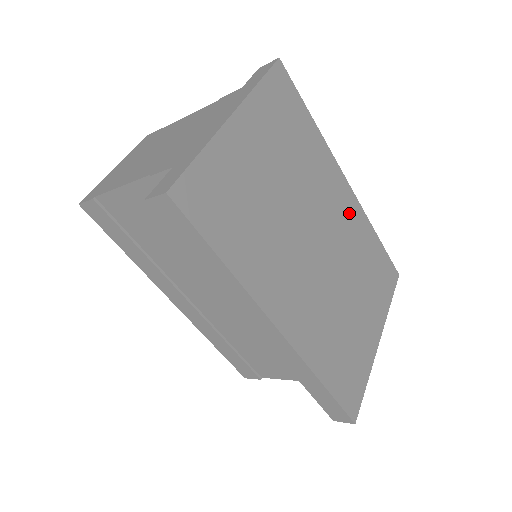
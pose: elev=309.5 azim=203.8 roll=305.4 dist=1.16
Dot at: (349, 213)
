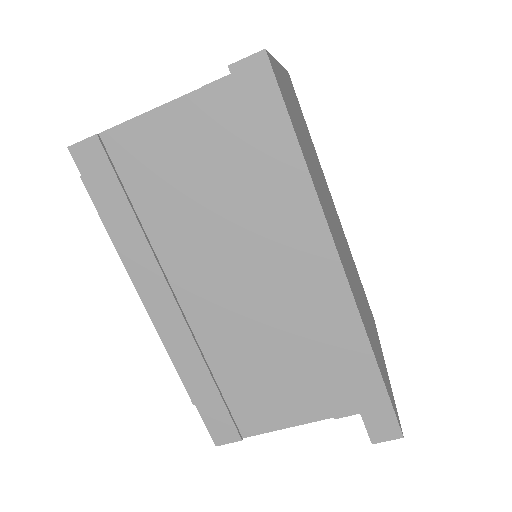
Dot at: (341, 228)
